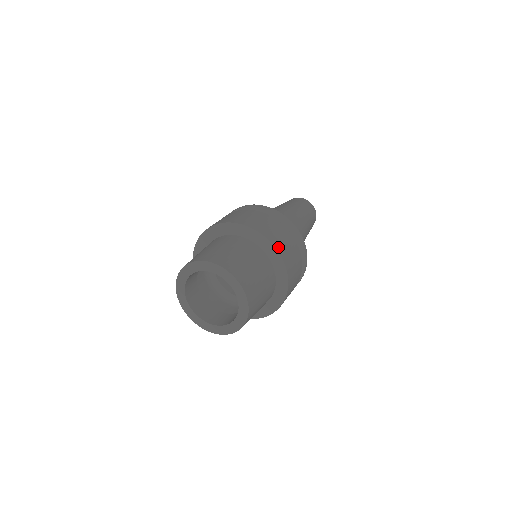
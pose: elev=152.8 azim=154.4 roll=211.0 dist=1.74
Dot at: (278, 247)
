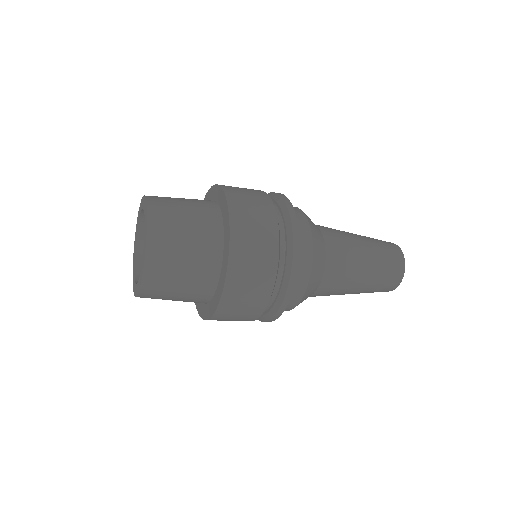
Dot at: occluded
